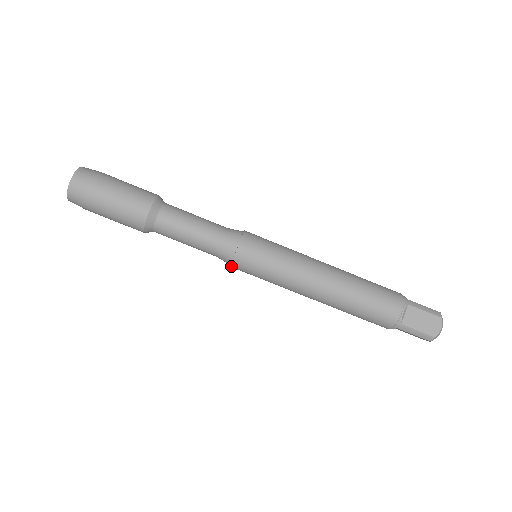
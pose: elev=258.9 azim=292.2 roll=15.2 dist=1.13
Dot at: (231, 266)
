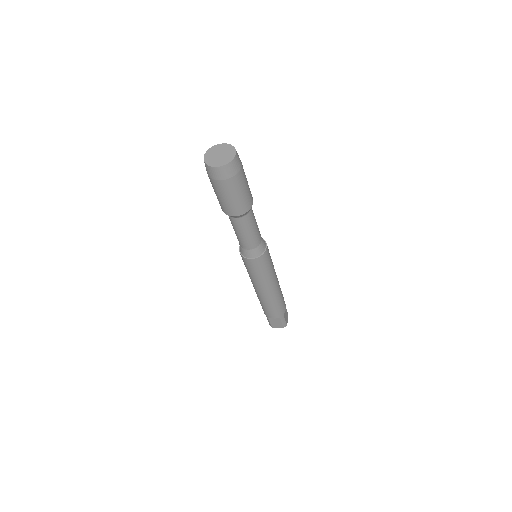
Dot at: (239, 250)
